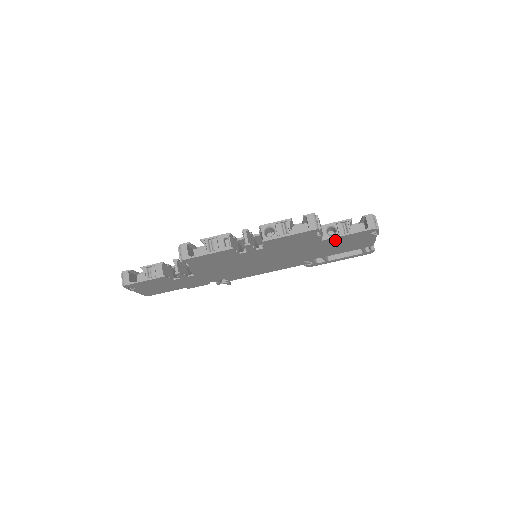
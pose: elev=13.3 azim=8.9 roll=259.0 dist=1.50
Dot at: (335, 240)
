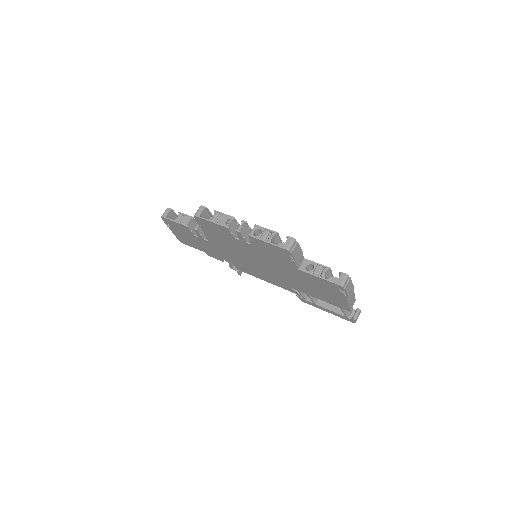
Dot at: (310, 277)
